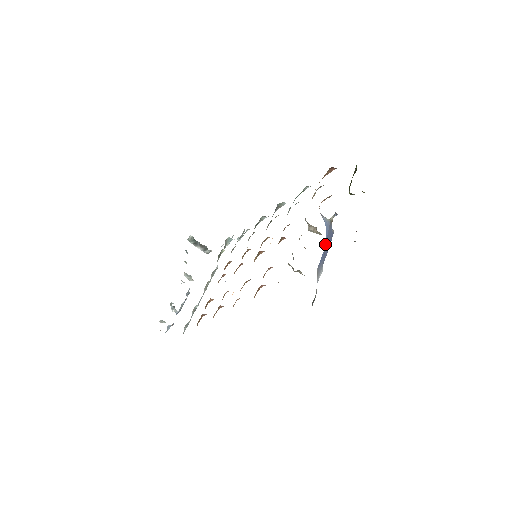
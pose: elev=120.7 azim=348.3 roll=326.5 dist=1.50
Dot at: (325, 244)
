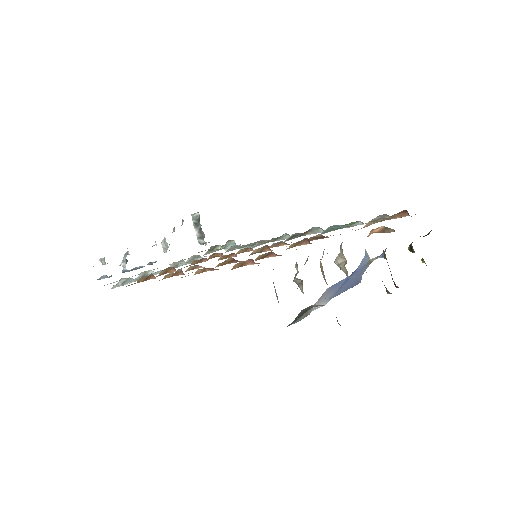
Dot at: (352, 273)
